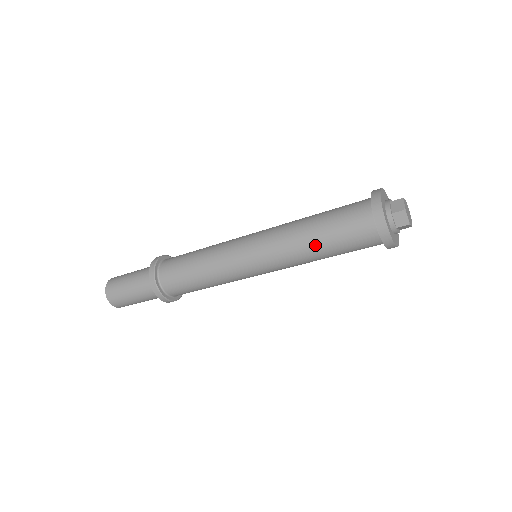
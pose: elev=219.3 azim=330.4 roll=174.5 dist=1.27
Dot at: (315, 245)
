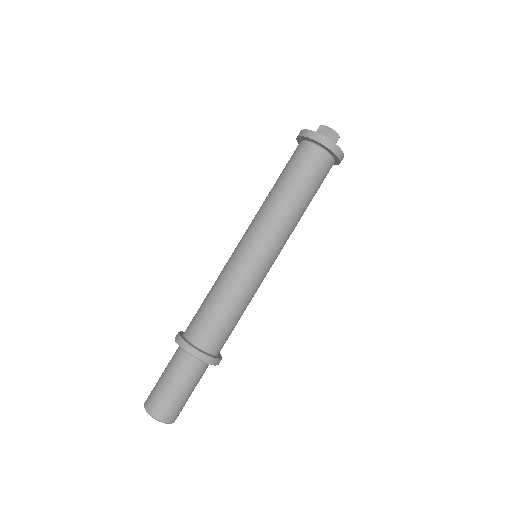
Dot at: (299, 200)
